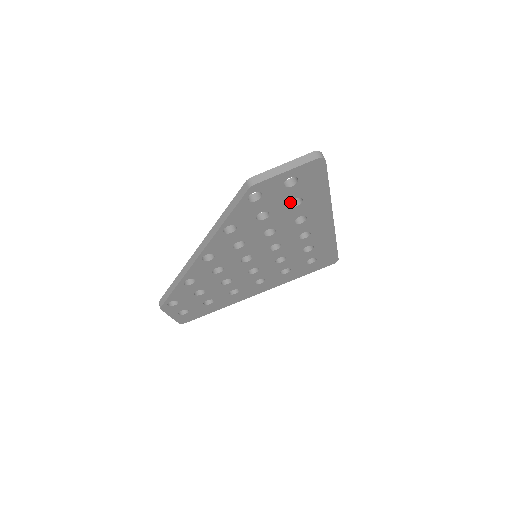
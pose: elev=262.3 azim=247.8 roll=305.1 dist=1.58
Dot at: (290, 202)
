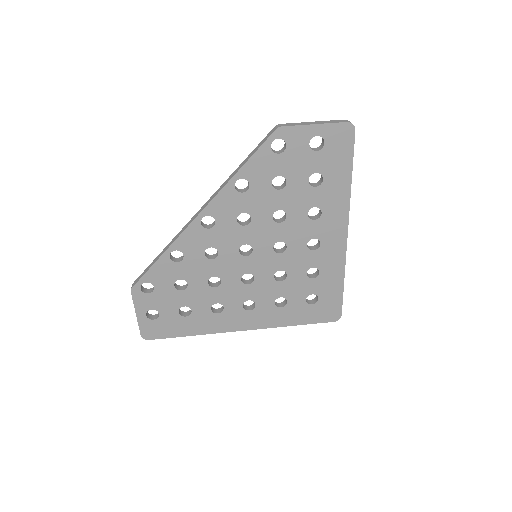
Dot at: (309, 183)
